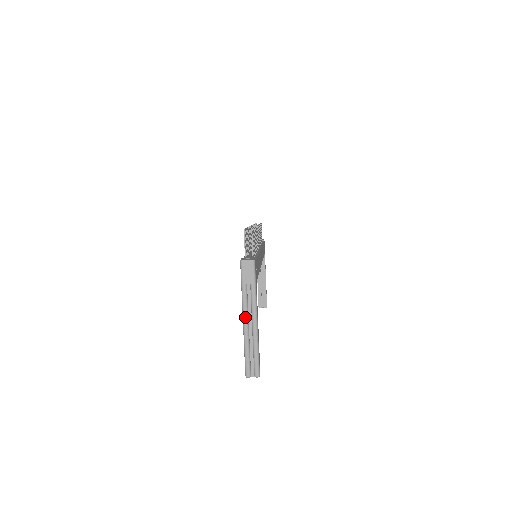
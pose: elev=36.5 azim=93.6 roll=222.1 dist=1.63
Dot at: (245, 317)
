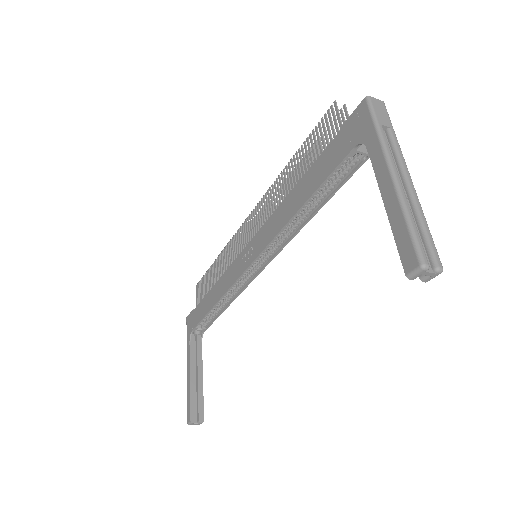
Dot at: (394, 166)
